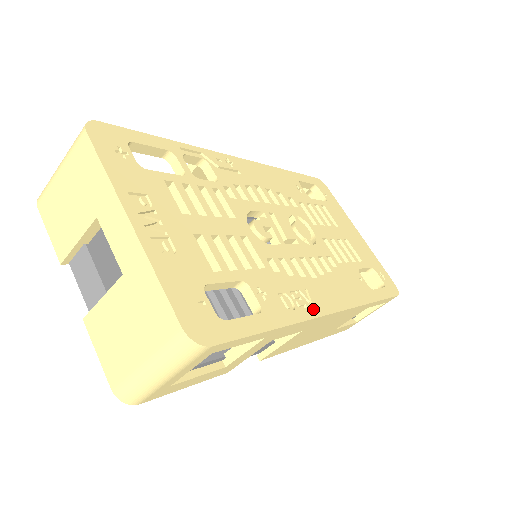
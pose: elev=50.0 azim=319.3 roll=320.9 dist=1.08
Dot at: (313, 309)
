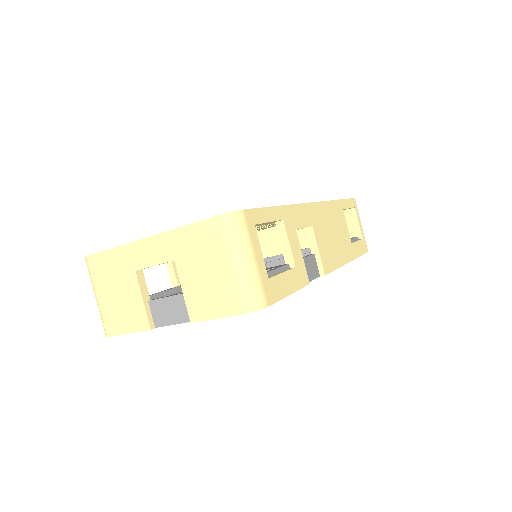
Dot at: occluded
